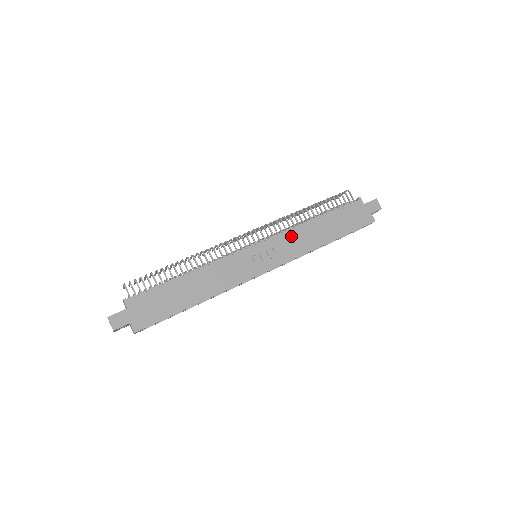
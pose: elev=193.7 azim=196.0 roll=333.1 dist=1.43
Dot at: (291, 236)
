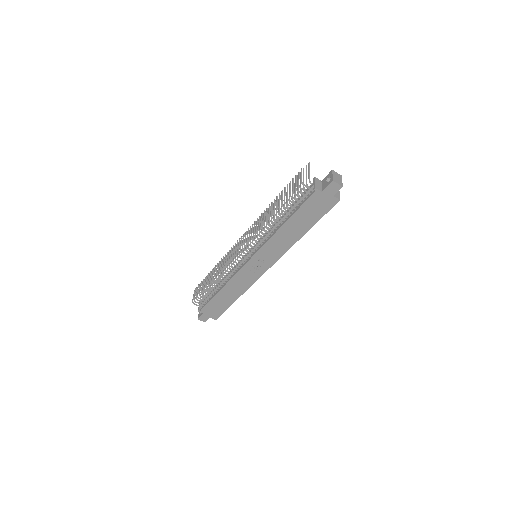
Dot at: (271, 244)
